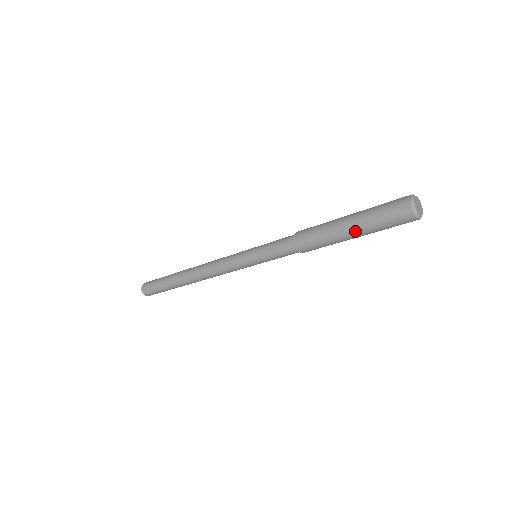
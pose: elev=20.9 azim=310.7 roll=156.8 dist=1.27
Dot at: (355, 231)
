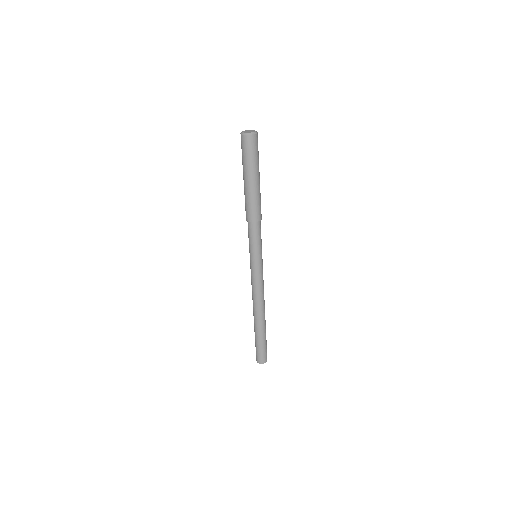
Dot at: (252, 177)
